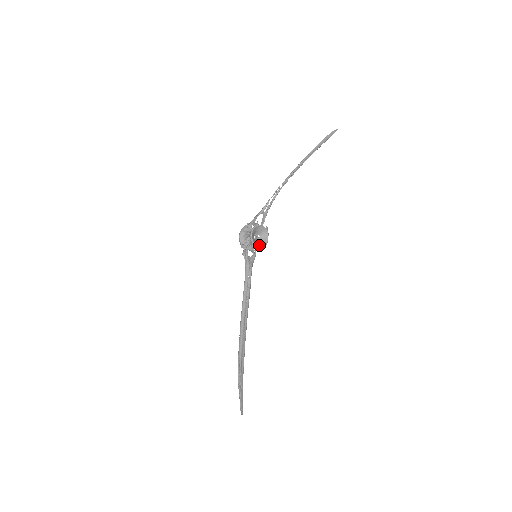
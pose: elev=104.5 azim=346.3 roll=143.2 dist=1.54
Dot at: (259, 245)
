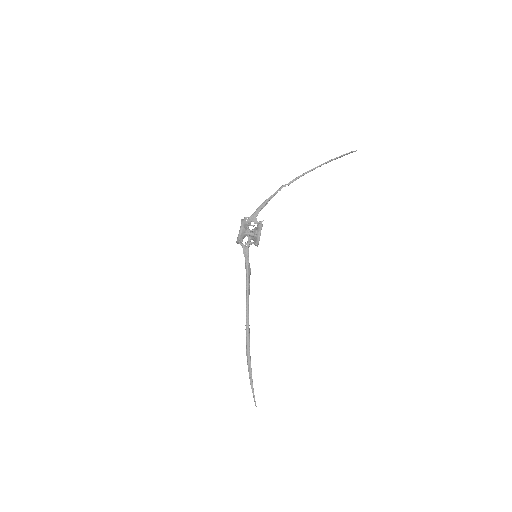
Dot at: occluded
